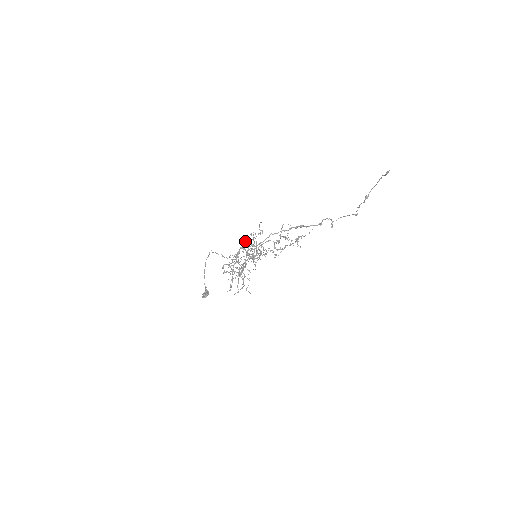
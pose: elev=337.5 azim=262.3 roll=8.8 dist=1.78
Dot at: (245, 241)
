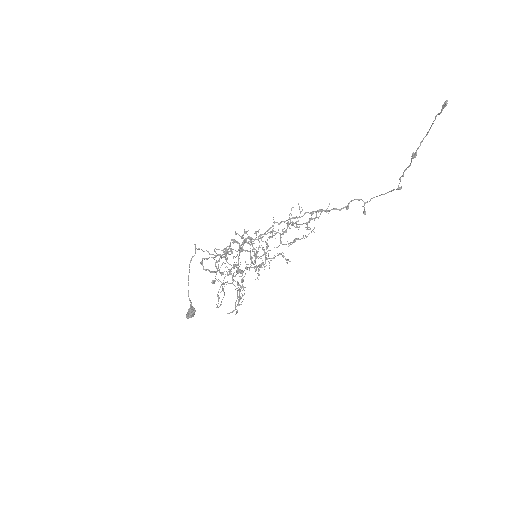
Dot at: (242, 235)
